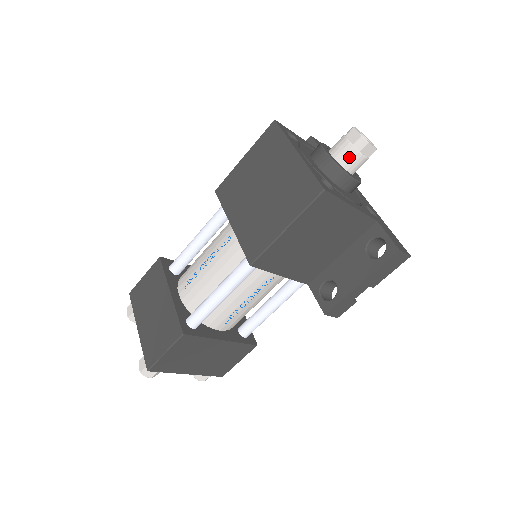
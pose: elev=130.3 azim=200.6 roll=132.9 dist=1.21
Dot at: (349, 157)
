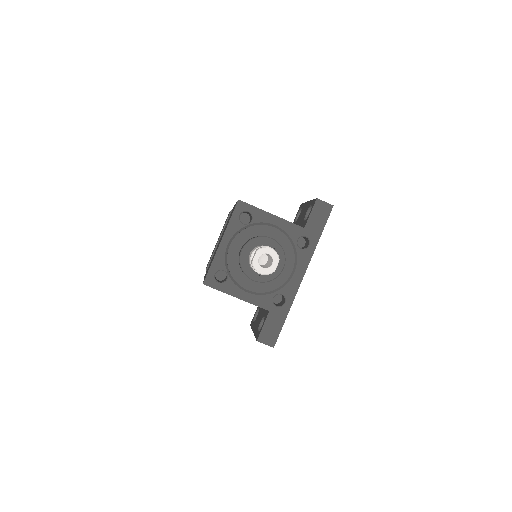
Dot at: occluded
